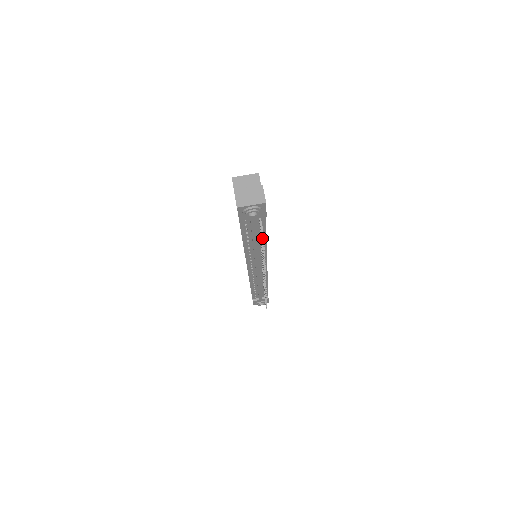
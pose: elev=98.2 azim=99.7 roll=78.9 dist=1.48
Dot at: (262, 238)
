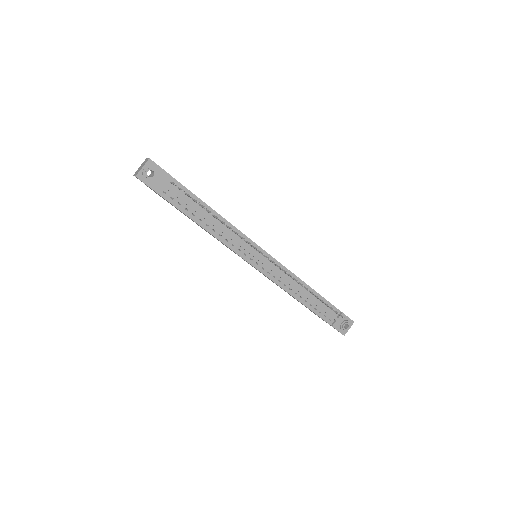
Dot at: (181, 190)
